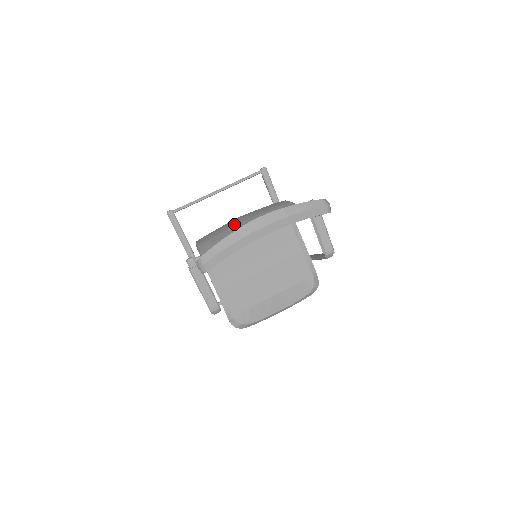
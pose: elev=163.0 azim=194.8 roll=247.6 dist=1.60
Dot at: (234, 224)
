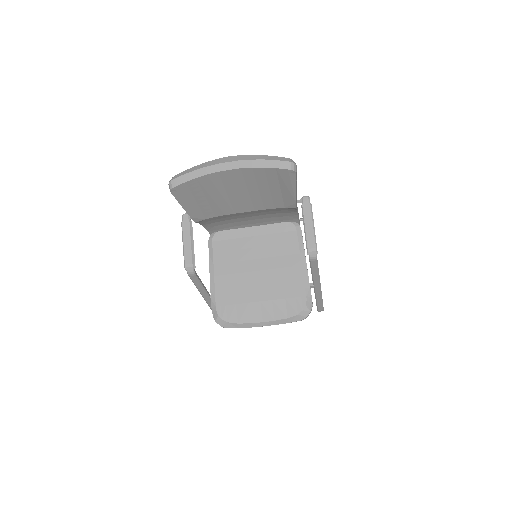
Dot at: occluded
